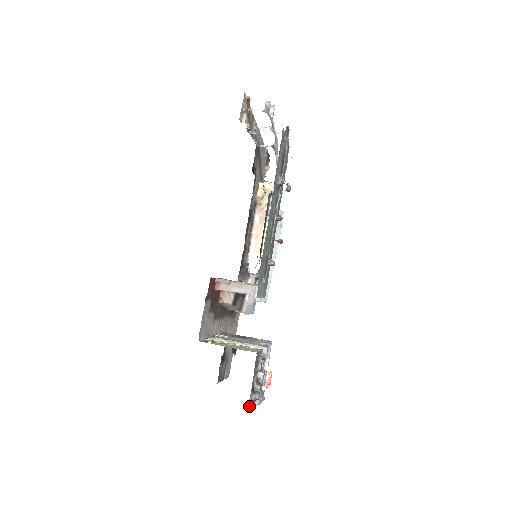
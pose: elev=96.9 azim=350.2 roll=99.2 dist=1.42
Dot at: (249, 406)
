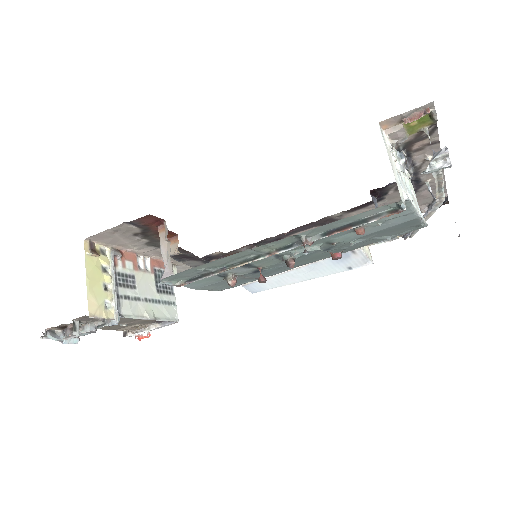
Dot at: occluded
